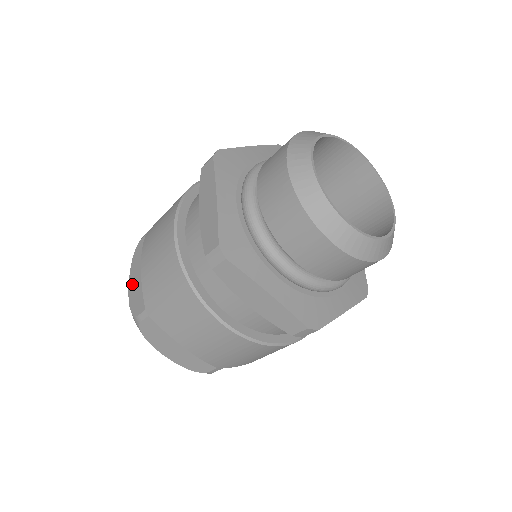
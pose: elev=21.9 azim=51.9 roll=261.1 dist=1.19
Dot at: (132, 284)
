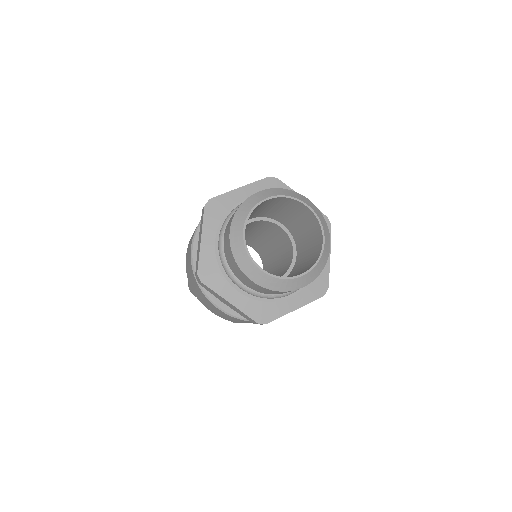
Dot at: occluded
